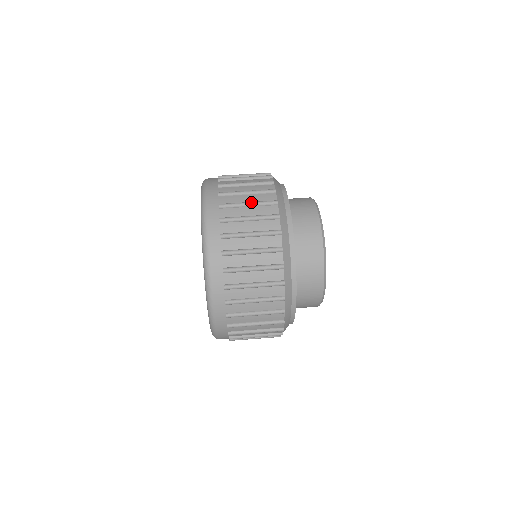
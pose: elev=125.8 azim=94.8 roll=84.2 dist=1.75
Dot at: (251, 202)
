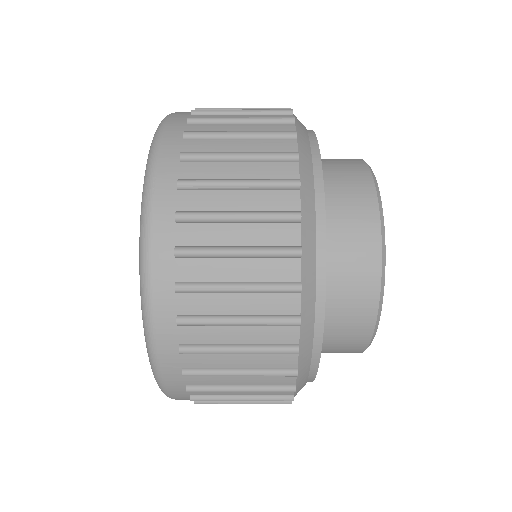
Dot at: occluded
